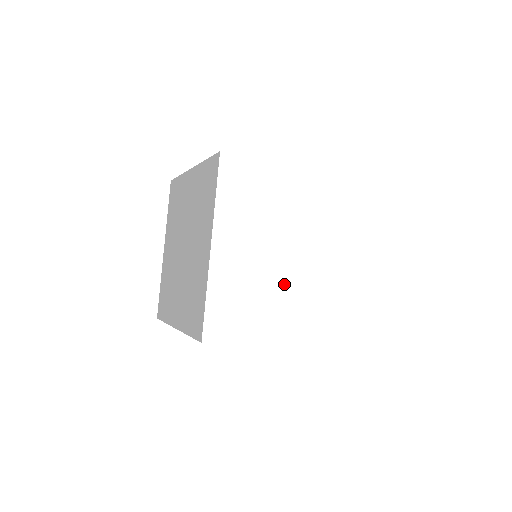
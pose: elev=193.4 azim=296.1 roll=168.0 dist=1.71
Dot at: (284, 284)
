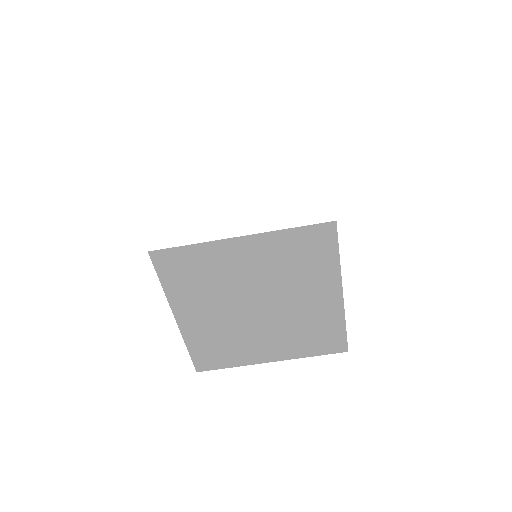
Dot at: (233, 206)
